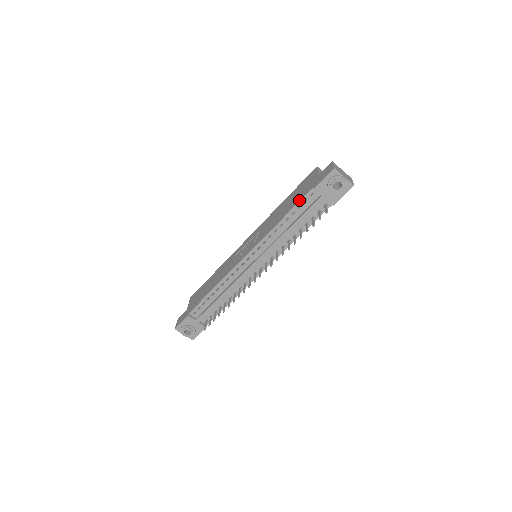
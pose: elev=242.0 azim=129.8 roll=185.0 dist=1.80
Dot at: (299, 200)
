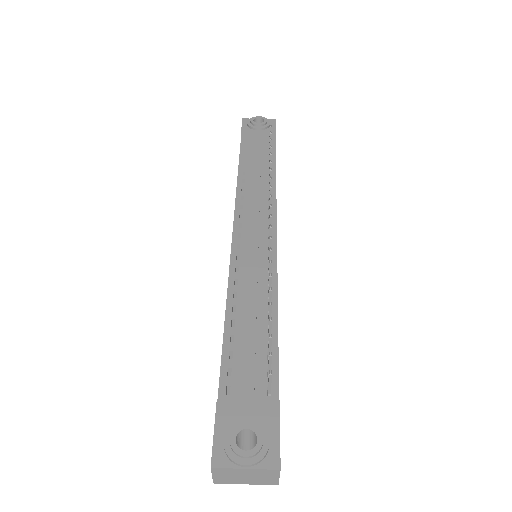
Dot at: (239, 157)
